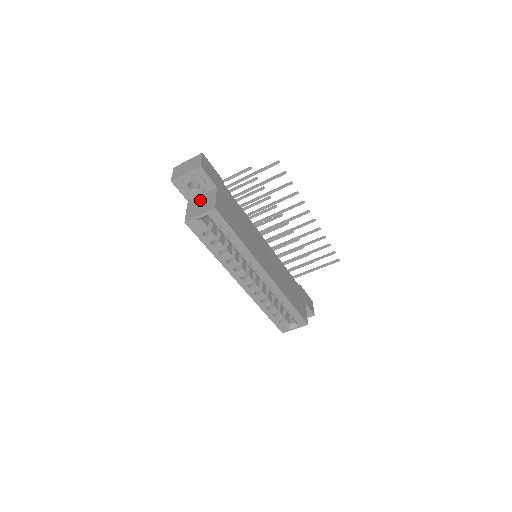
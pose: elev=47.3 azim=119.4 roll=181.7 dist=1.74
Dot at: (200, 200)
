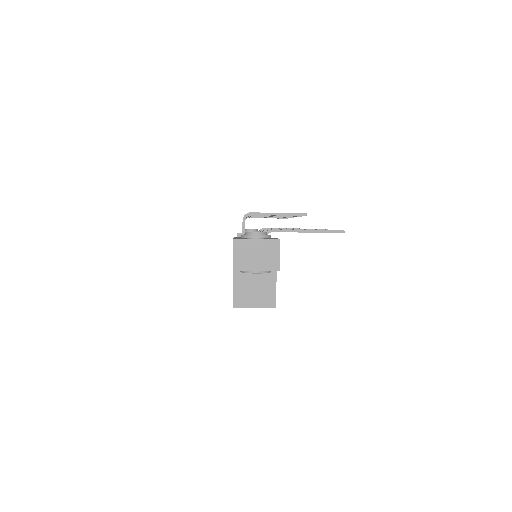
Dot at: (253, 278)
